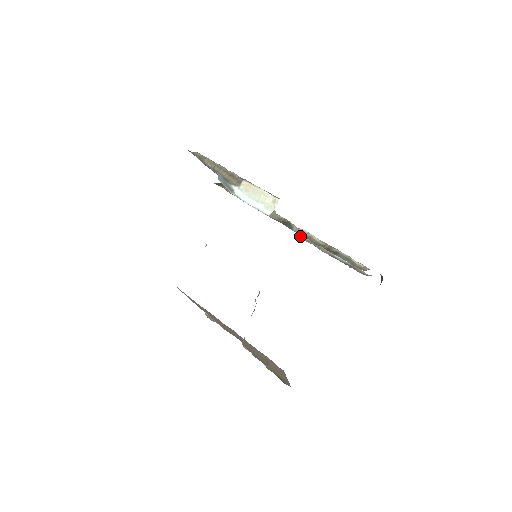
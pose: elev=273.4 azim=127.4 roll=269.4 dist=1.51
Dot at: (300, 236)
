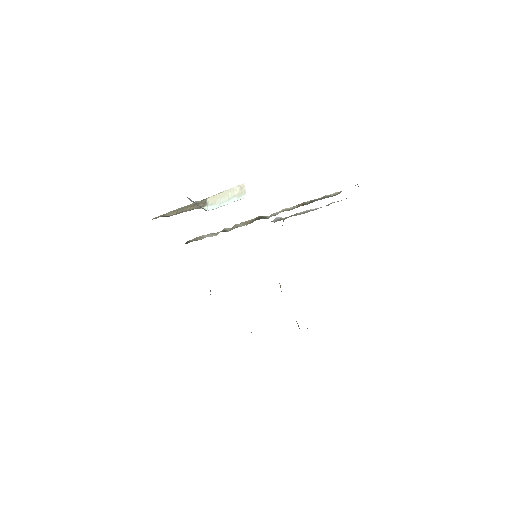
Dot at: (276, 221)
